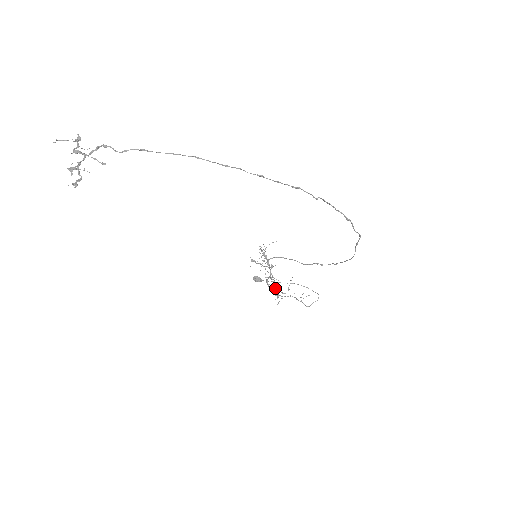
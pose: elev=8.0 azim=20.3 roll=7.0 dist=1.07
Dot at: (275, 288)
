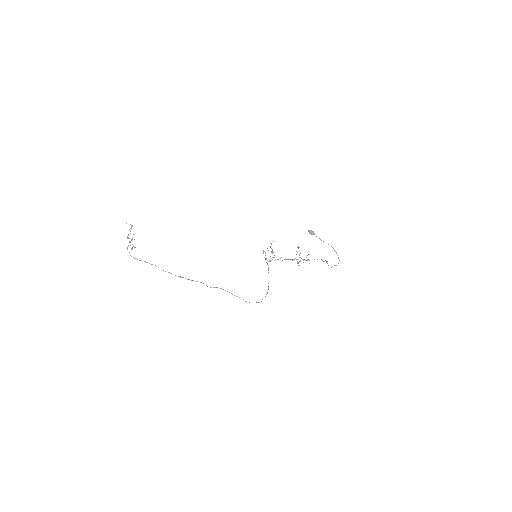
Dot at: (292, 260)
